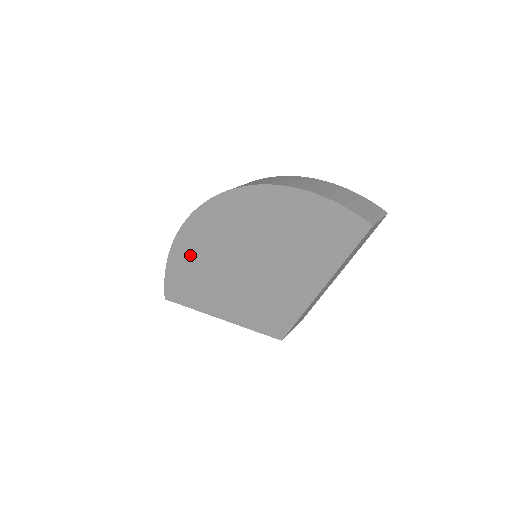
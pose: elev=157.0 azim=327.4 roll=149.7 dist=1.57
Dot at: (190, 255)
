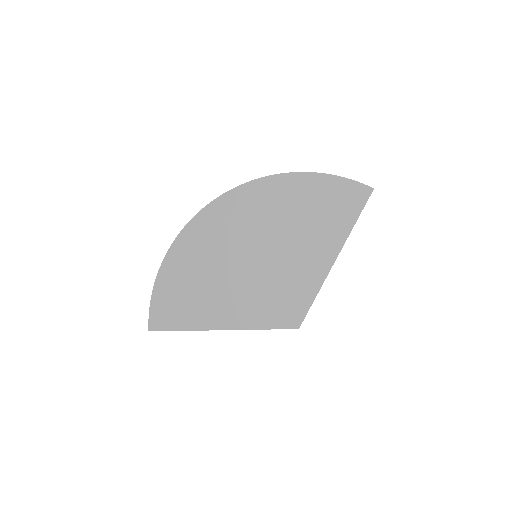
Dot at: (186, 267)
